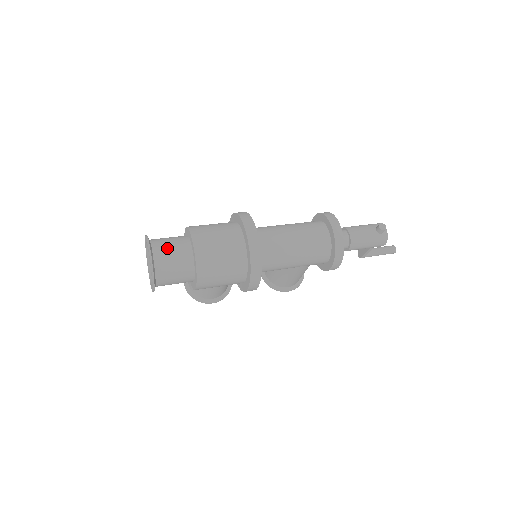
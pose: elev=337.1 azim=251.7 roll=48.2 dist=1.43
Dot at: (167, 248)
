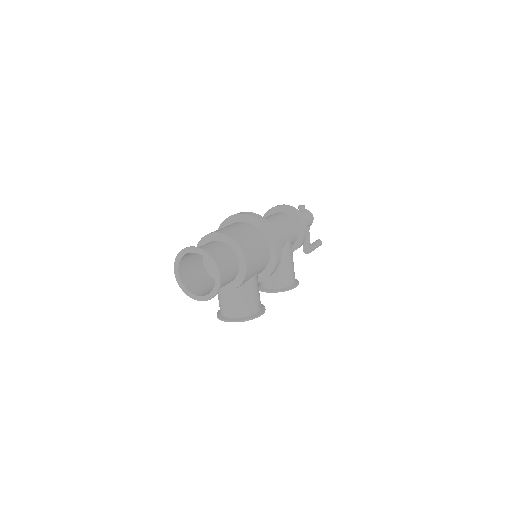
Dot at: (201, 247)
